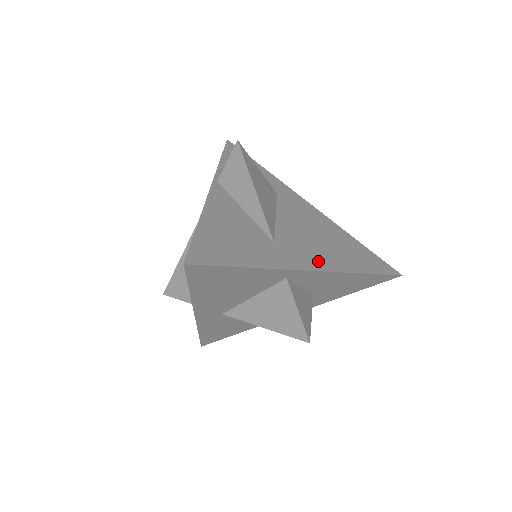
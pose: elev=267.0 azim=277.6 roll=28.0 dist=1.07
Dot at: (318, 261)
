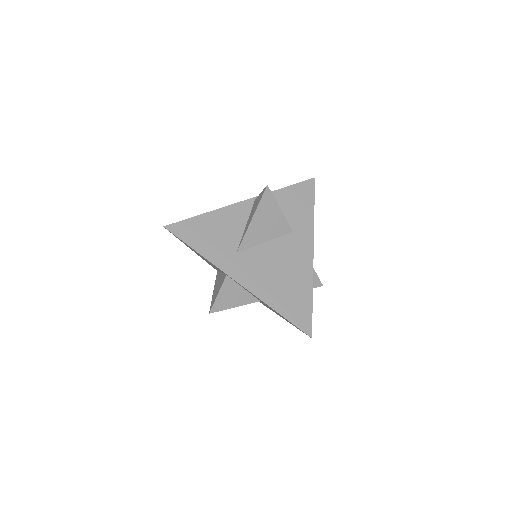
Dot at: (251, 282)
